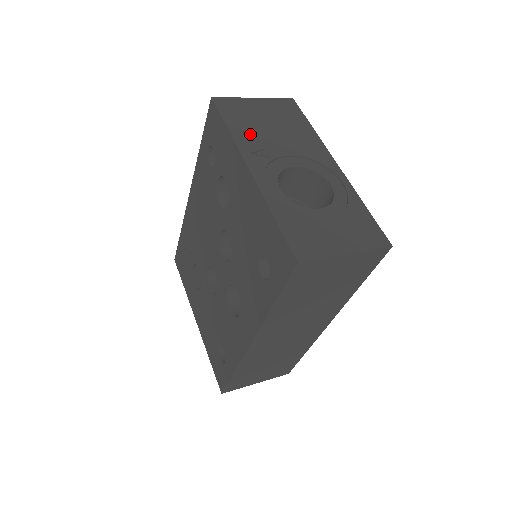
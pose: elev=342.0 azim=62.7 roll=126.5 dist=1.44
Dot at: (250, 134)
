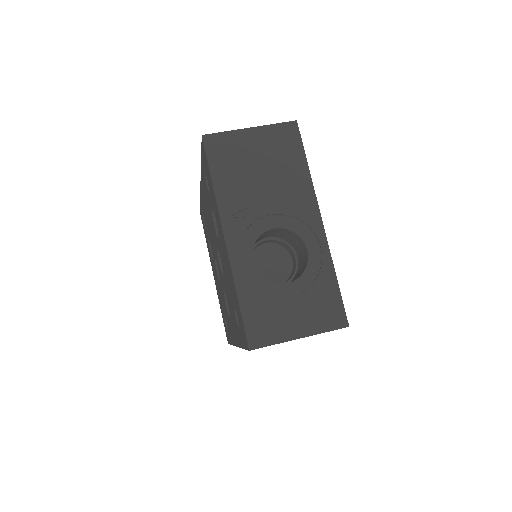
Dot at: (235, 188)
